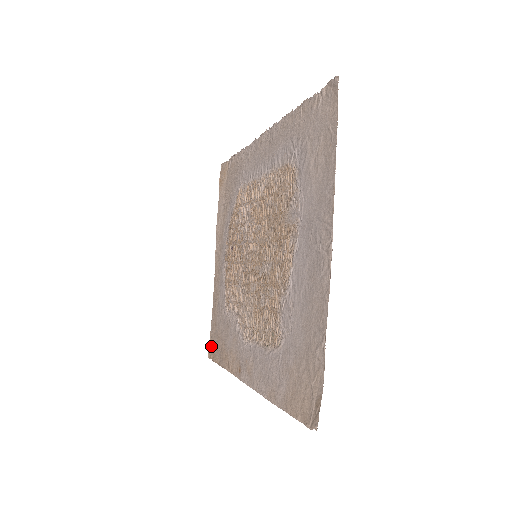
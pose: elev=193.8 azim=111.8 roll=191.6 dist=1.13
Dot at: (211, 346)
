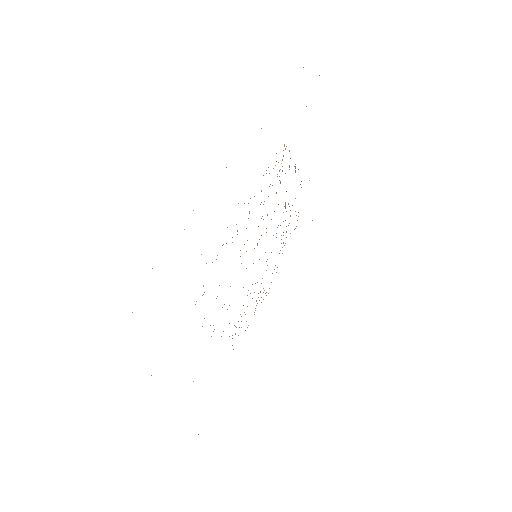
Dot at: occluded
